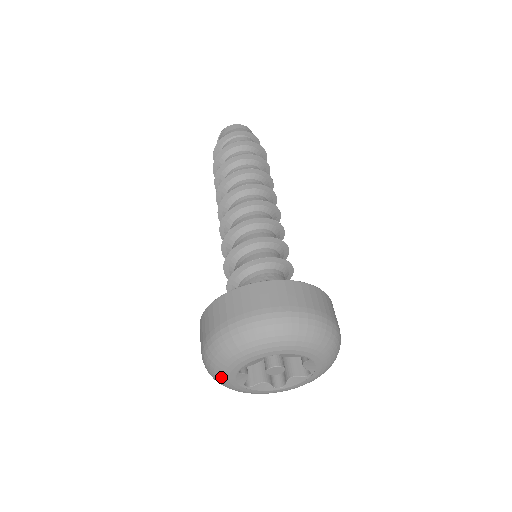
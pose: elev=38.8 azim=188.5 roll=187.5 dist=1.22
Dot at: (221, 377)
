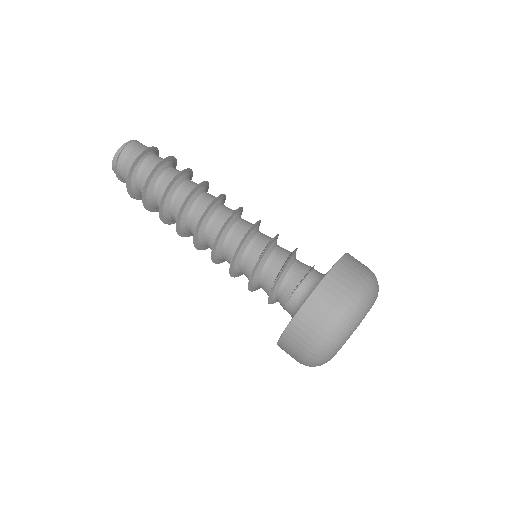
Dot at: (350, 333)
